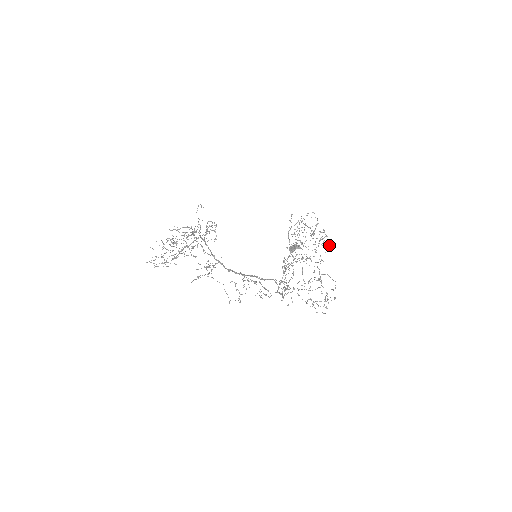
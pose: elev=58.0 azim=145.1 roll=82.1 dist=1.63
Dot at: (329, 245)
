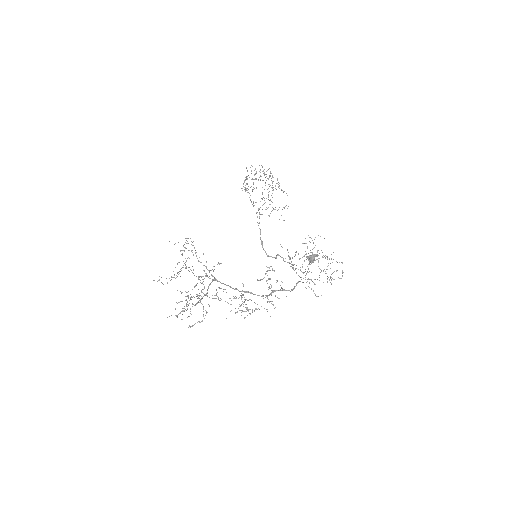
Dot at: (272, 176)
